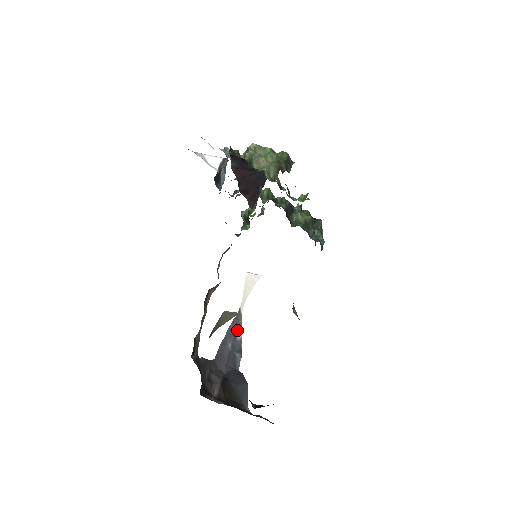
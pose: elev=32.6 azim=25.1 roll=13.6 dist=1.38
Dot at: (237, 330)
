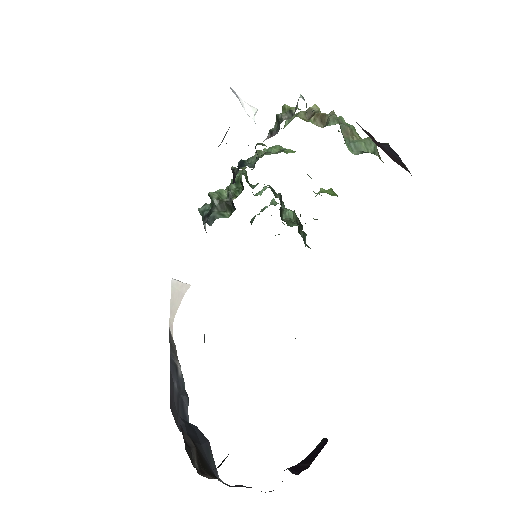
Dot at: (177, 362)
